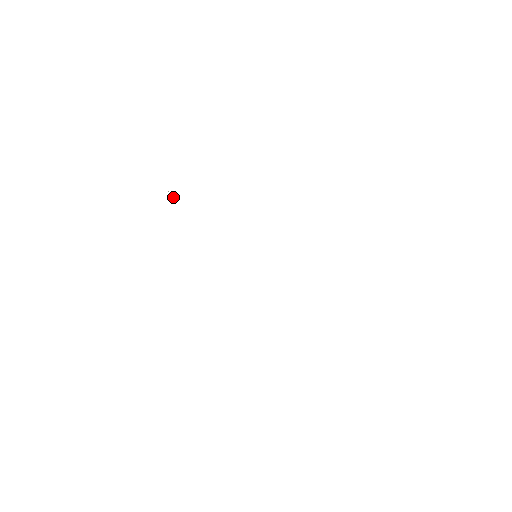
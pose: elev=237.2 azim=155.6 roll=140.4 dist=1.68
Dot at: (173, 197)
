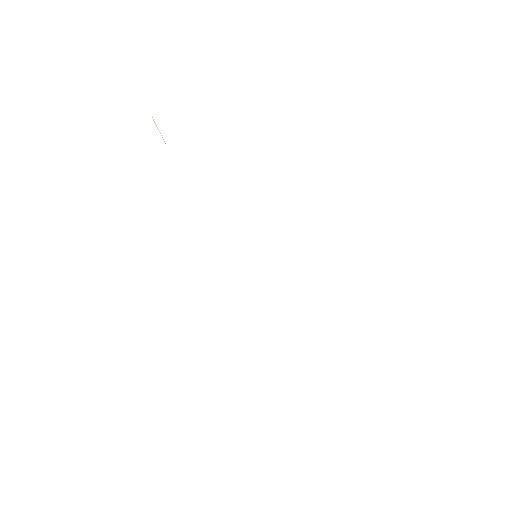
Dot at: (157, 128)
